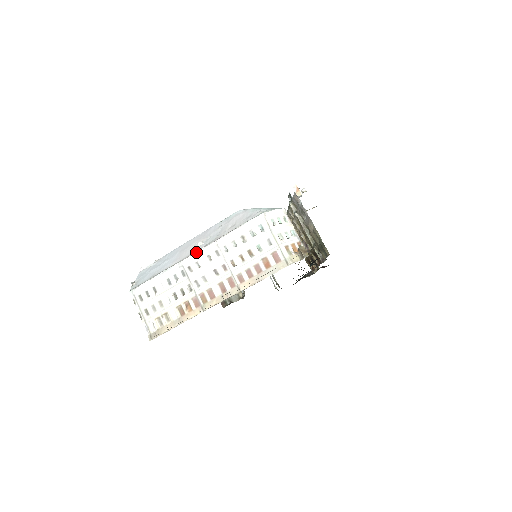
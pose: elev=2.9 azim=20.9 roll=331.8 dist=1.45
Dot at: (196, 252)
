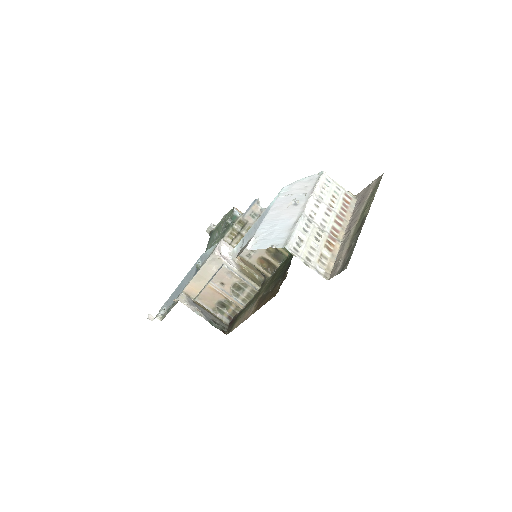
Dot at: (308, 203)
